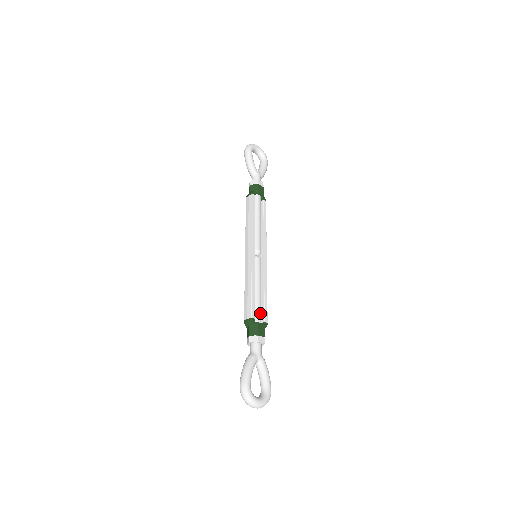
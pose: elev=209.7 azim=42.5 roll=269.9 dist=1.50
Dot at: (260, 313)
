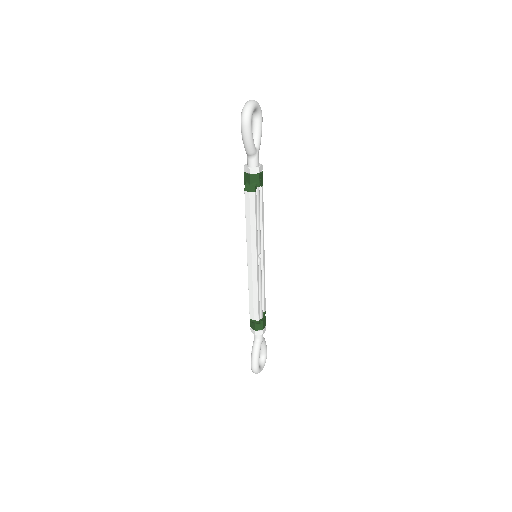
Dot at: occluded
